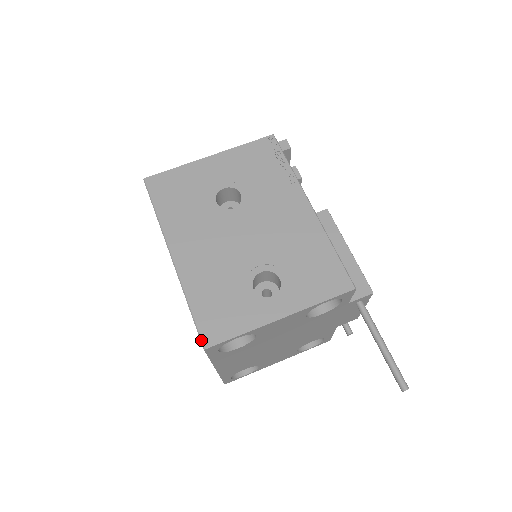
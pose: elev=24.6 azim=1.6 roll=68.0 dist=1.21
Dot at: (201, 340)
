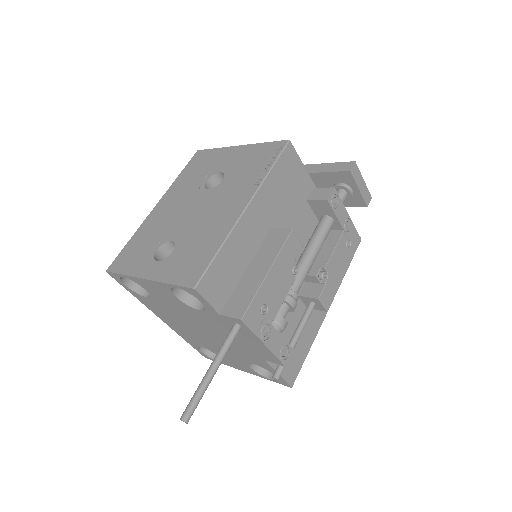
Dot at: (110, 265)
